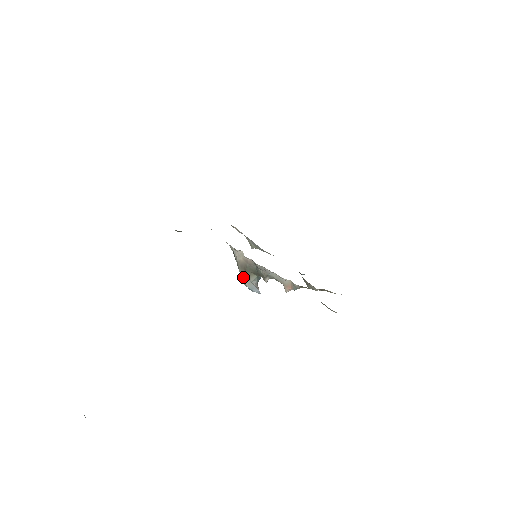
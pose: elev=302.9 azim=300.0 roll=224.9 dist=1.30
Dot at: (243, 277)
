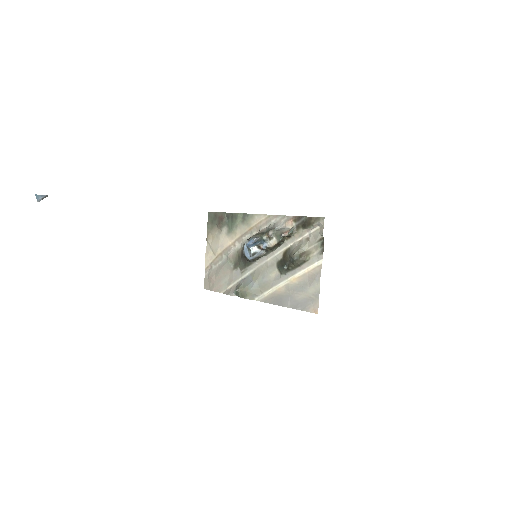
Dot at: occluded
